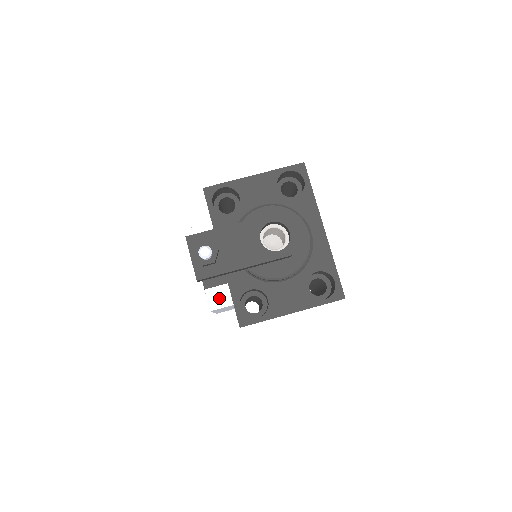
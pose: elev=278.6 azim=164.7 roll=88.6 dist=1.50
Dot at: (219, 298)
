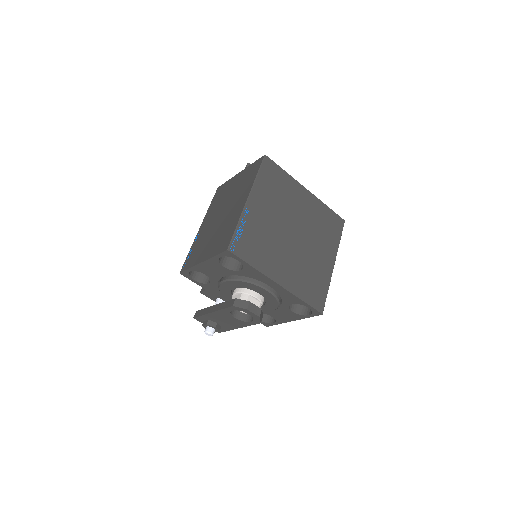
Dot at: occluded
